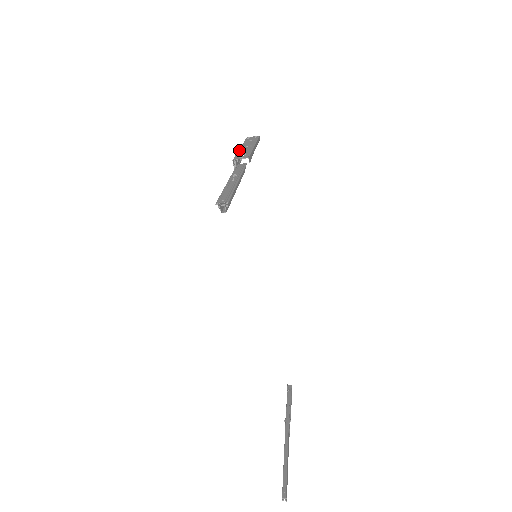
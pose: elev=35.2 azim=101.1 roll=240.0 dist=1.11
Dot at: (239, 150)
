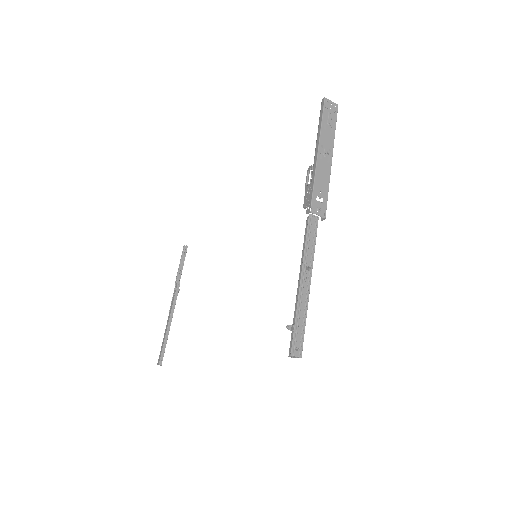
Dot at: (317, 168)
